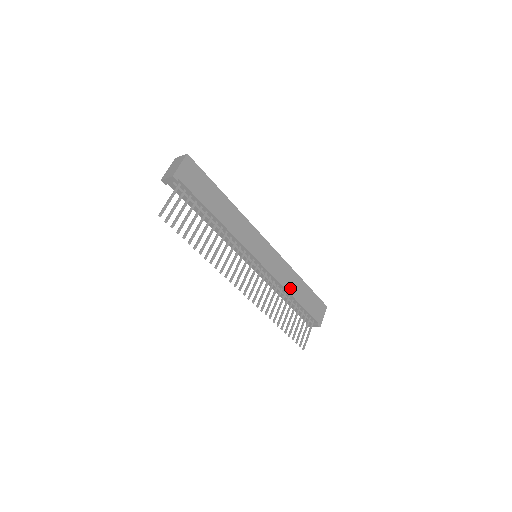
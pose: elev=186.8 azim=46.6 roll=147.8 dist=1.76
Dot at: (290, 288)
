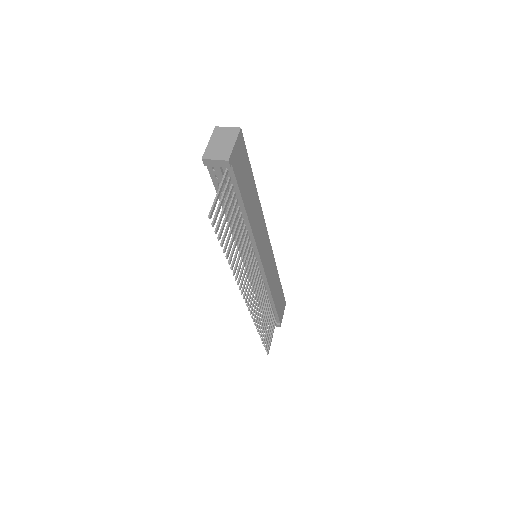
Dot at: (273, 290)
